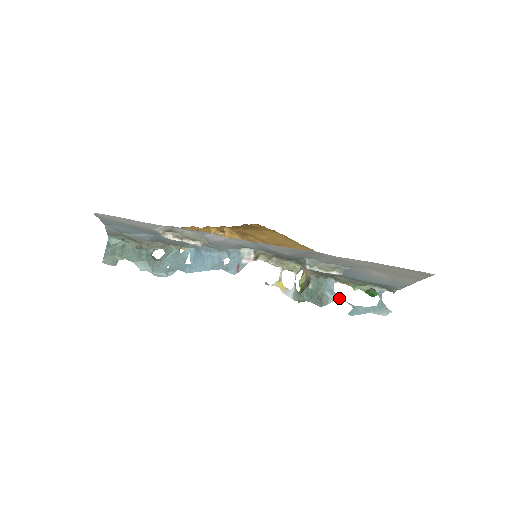
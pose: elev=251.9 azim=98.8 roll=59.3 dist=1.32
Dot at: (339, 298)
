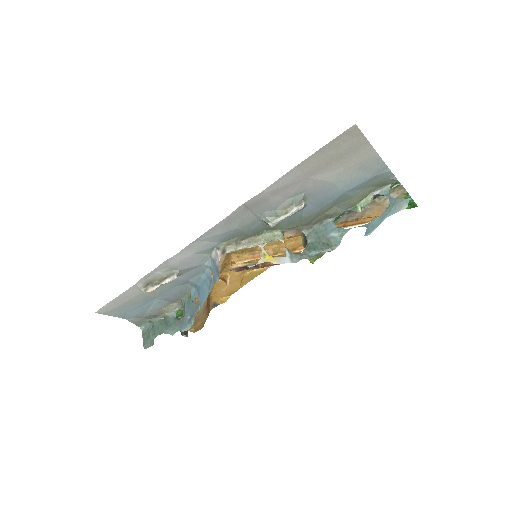
Dot at: (346, 230)
